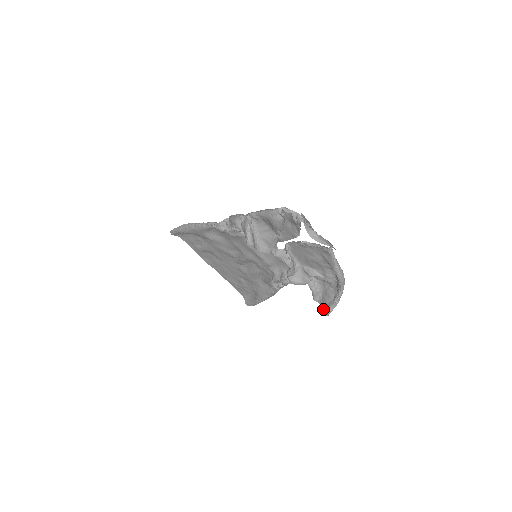
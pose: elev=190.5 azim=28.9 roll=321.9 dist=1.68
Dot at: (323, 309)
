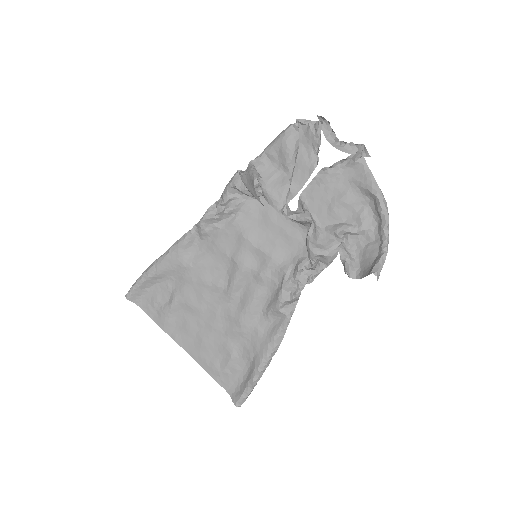
Dot at: (368, 272)
